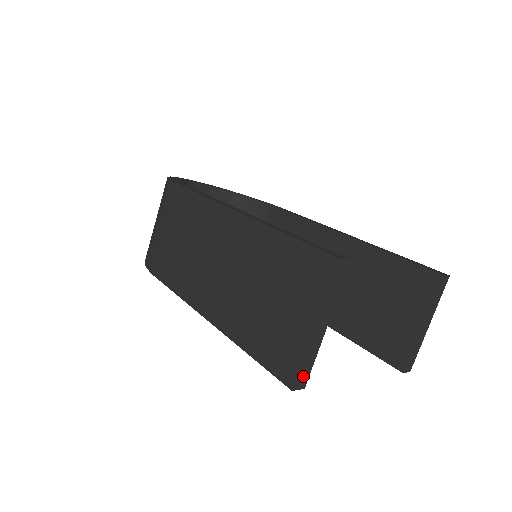
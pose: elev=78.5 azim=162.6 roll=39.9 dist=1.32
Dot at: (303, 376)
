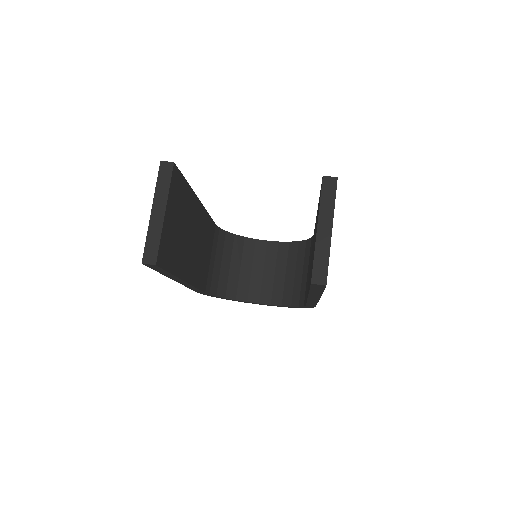
Dot at: (151, 253)
